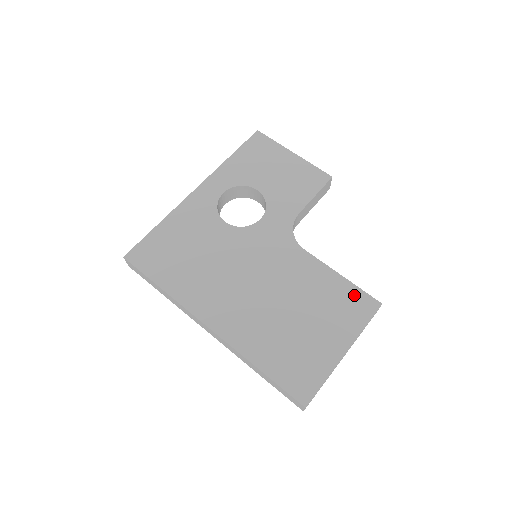
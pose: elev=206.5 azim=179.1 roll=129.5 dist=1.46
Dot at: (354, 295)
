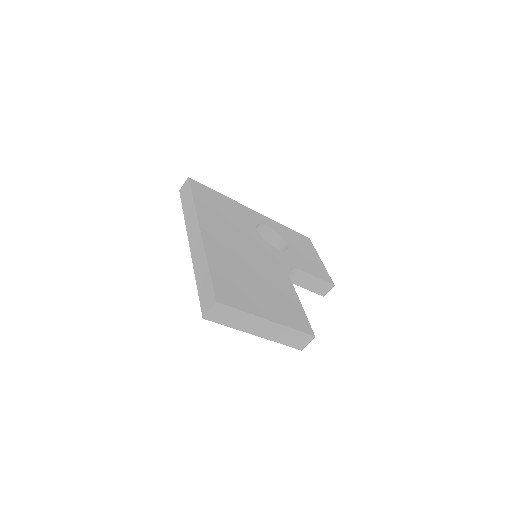
Dot at: (301, 316)
